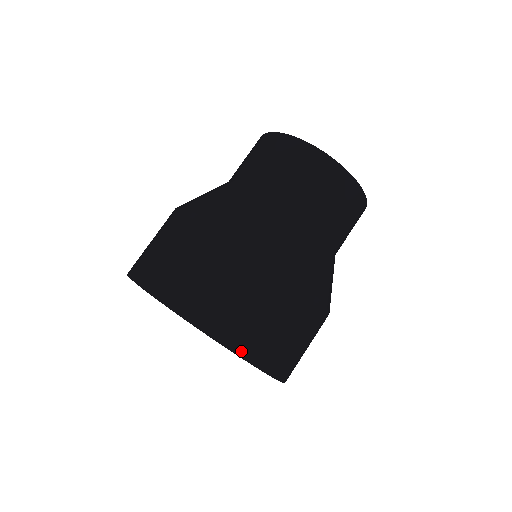
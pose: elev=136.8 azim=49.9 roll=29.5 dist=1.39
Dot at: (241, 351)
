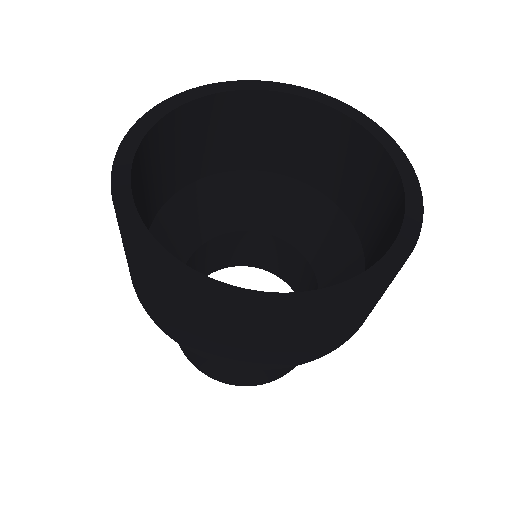
Dot at: occluded
